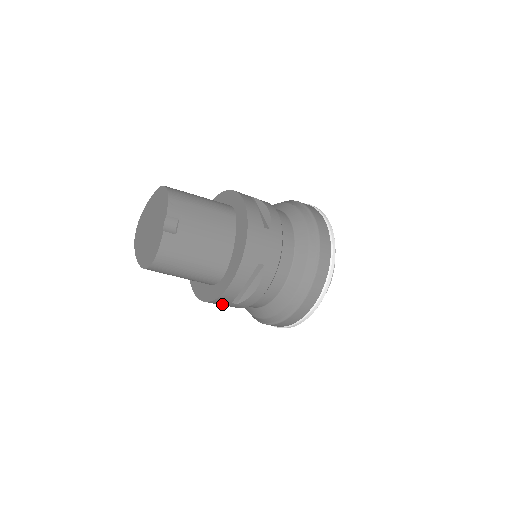
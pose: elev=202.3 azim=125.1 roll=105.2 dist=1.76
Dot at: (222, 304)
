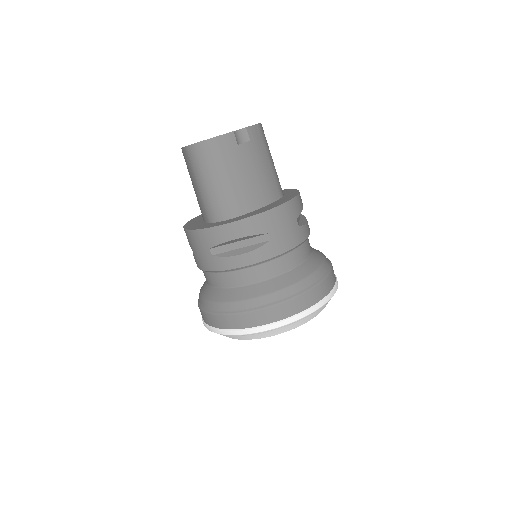
Dot at: (200, 246)
